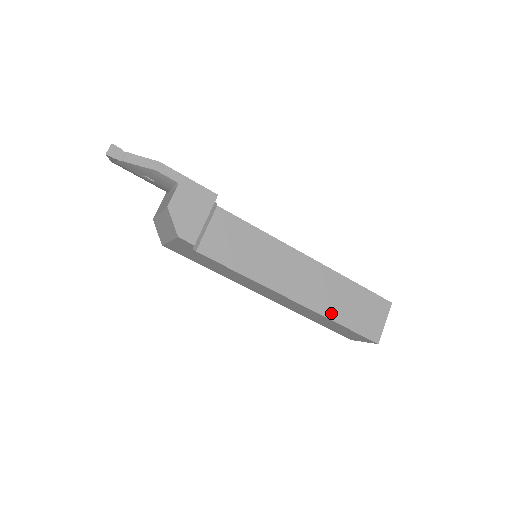
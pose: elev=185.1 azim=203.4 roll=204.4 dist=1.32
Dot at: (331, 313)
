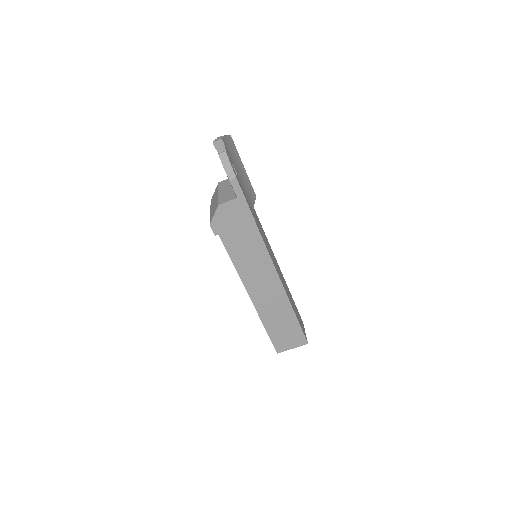
Dot at: (266, 320)
